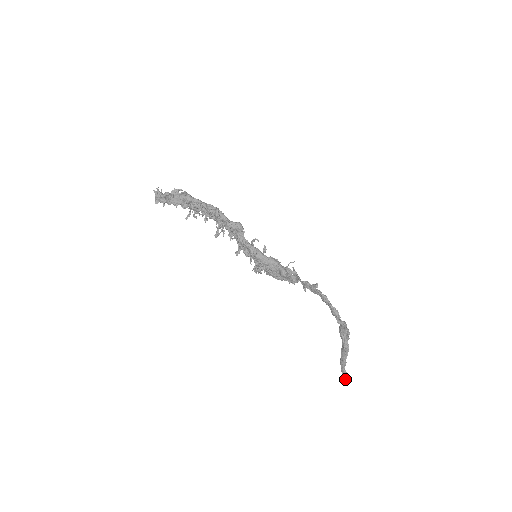
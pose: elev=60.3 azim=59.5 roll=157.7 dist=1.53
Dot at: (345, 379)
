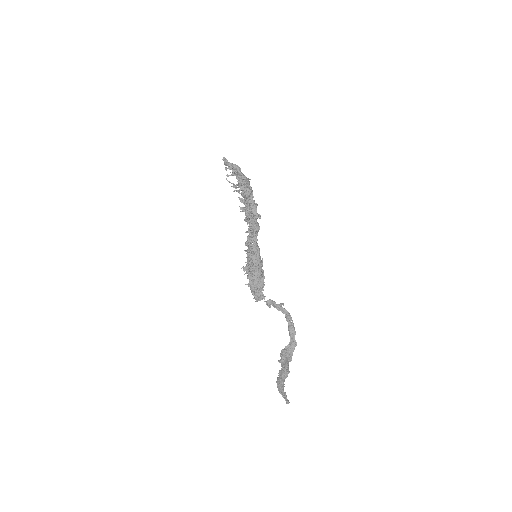
Dot at: (285, 399)
